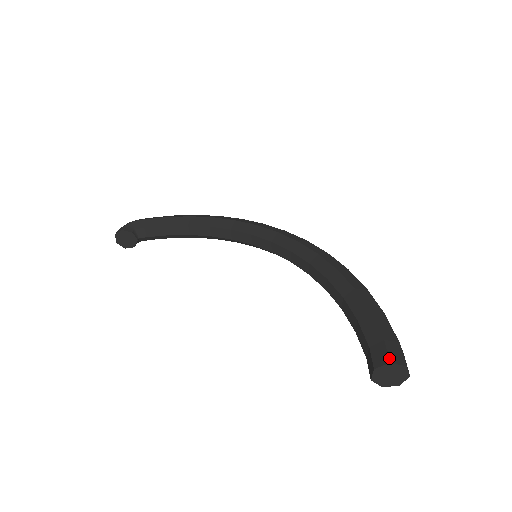
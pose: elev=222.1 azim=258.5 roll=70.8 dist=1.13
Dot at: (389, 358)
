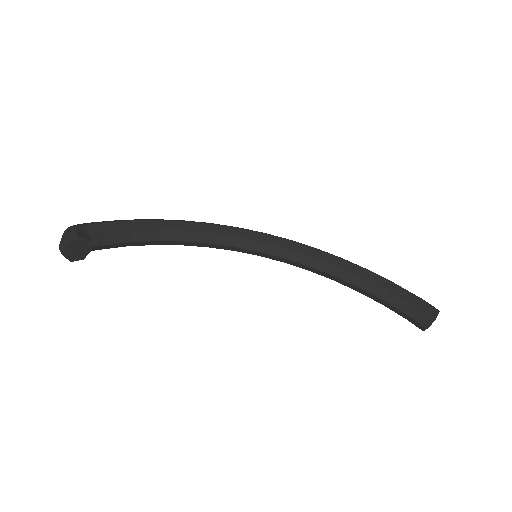
Dot at: (434, 307)
